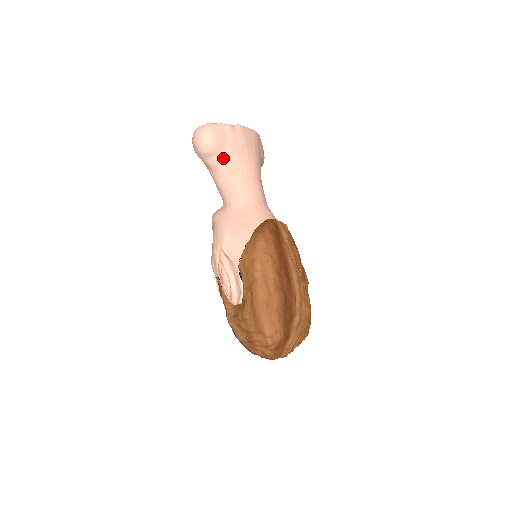
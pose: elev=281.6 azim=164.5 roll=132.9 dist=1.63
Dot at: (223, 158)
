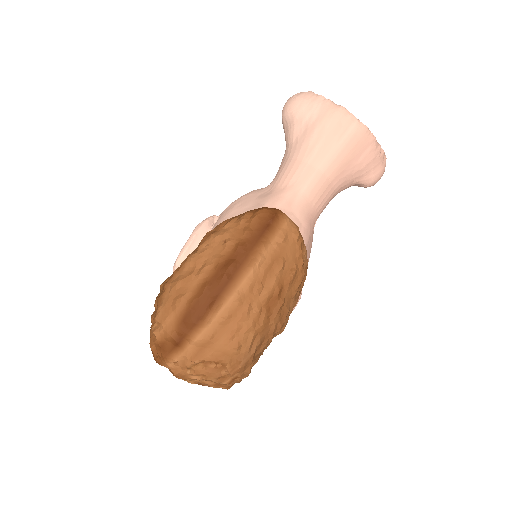
Dot at: (297, 131)
